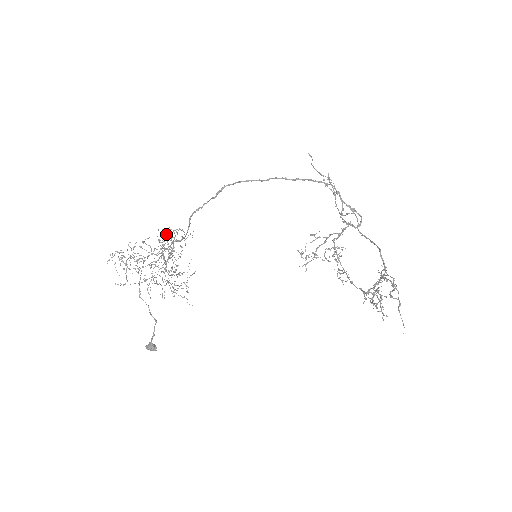
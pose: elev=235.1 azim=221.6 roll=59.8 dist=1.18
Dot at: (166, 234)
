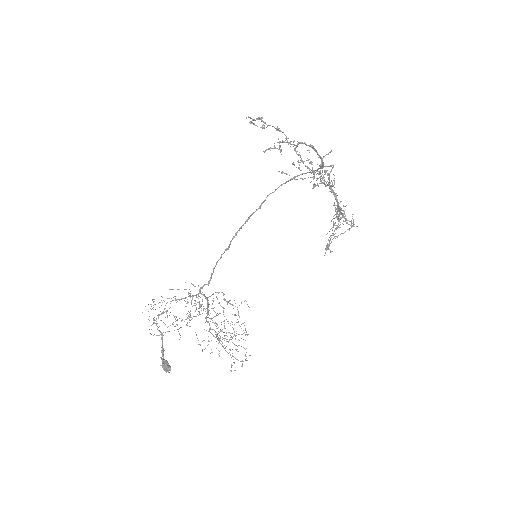
Dot at: occluded
